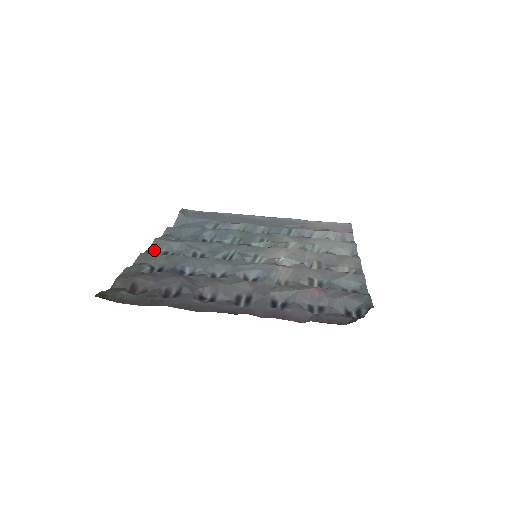
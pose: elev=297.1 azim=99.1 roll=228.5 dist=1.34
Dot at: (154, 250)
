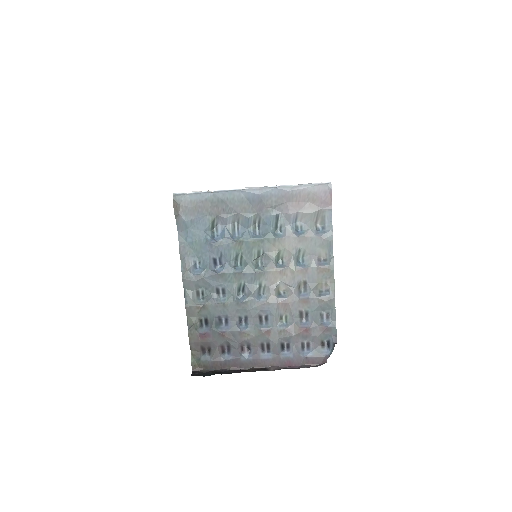
Dot at: (190, 295)
